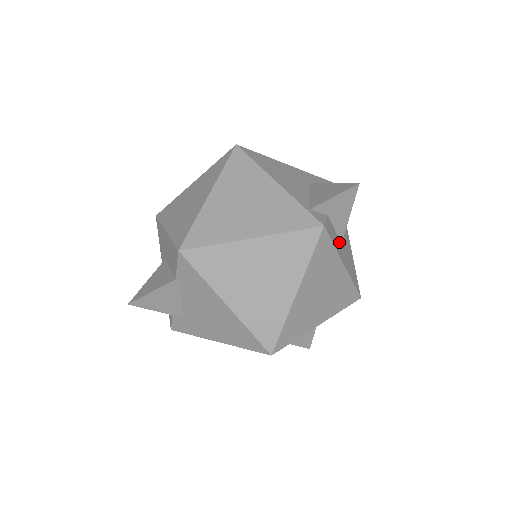
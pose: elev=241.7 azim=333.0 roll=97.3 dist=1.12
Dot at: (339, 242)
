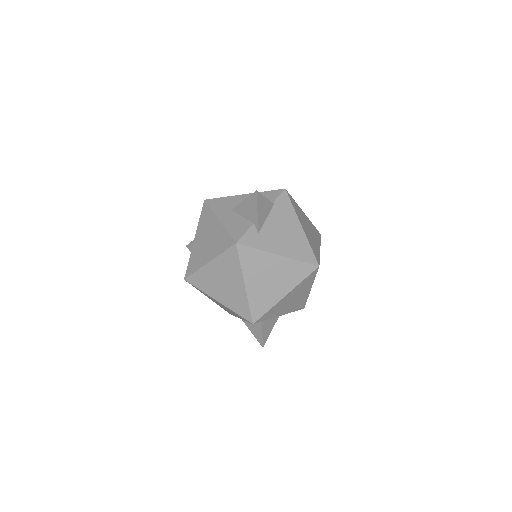
Dot at: occluded
